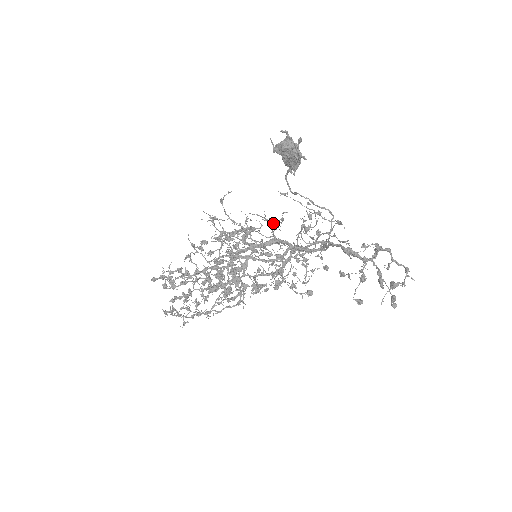
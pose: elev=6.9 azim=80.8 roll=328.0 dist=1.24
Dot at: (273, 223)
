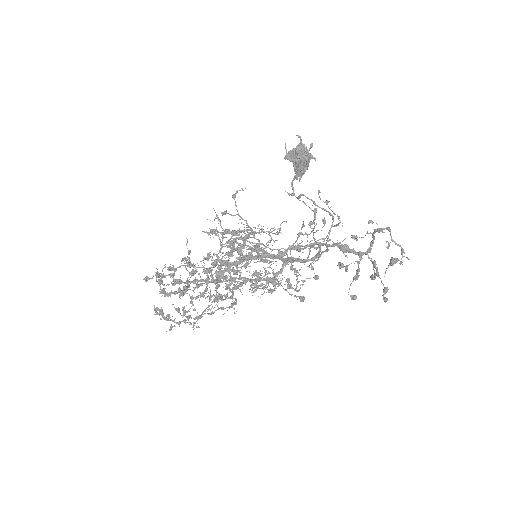
Dot at: occluded
